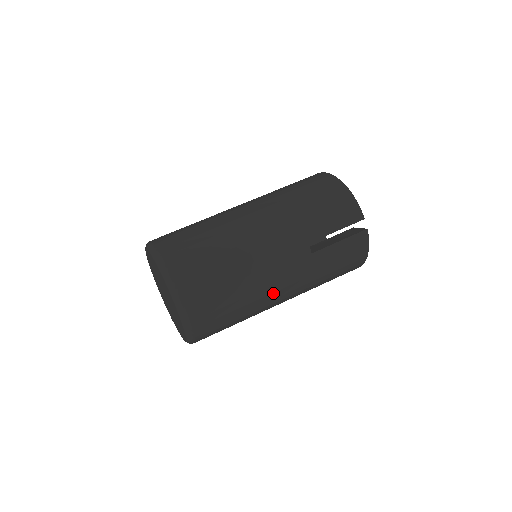
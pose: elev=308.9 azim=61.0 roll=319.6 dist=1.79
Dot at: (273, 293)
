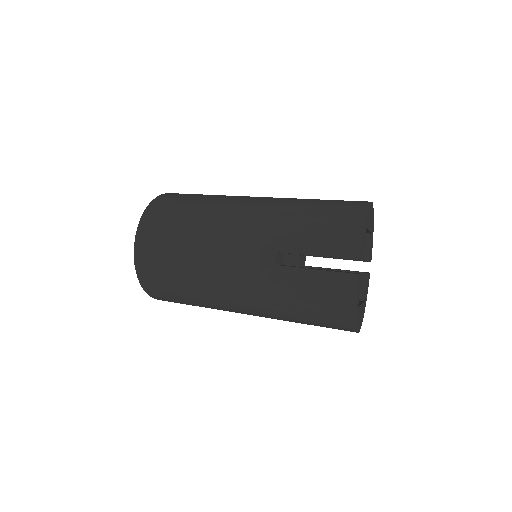
Dot at: (222, 286)
